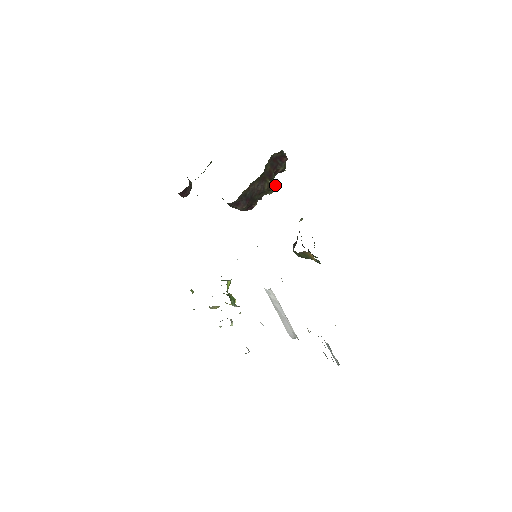
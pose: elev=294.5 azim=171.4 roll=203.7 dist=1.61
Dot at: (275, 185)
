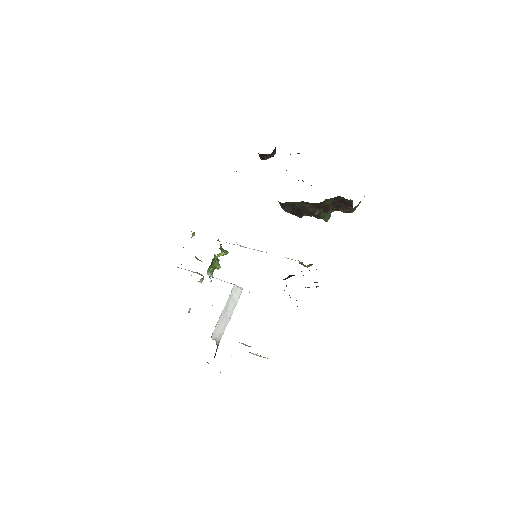
Dot at: (327, 218)
